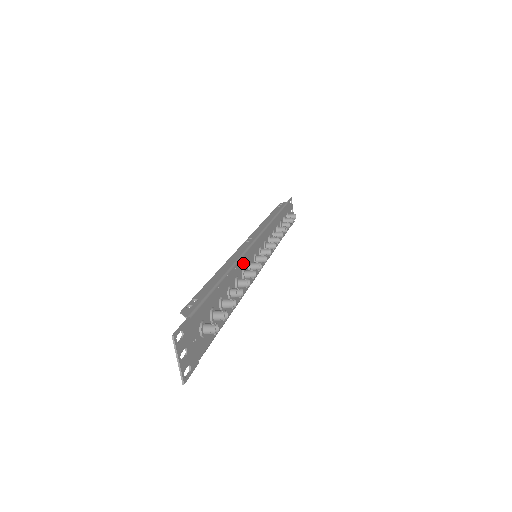
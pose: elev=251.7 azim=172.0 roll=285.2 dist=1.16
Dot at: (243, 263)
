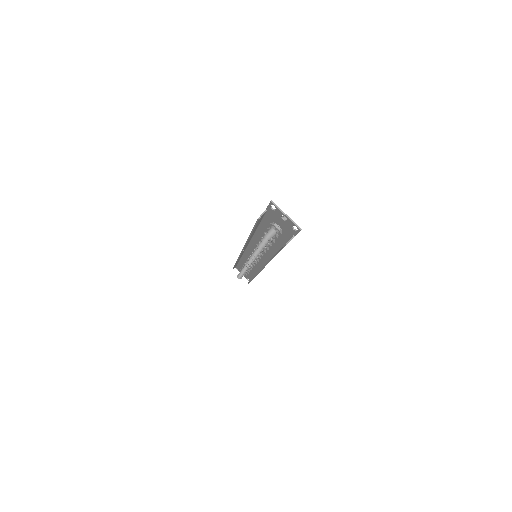
Dot at: (256, 242)
